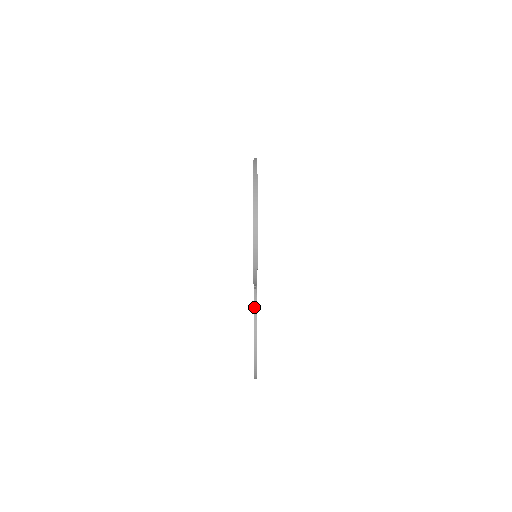
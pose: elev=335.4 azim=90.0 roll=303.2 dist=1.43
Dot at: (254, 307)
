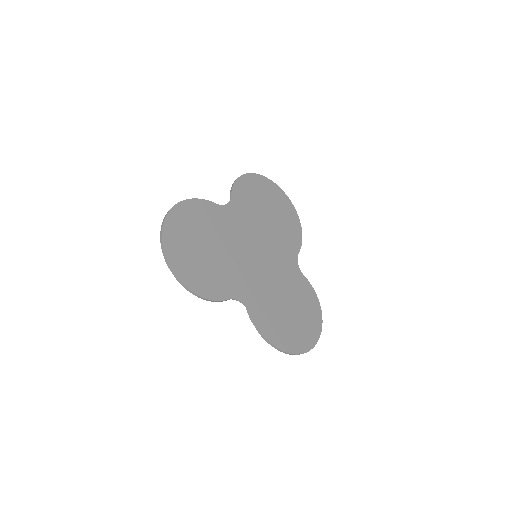
Dot at: (217, 206)
